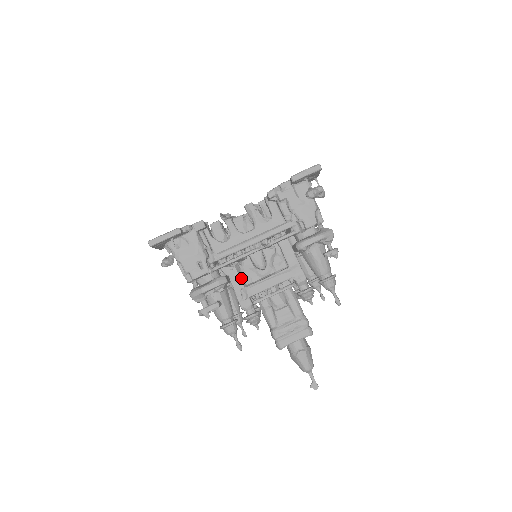
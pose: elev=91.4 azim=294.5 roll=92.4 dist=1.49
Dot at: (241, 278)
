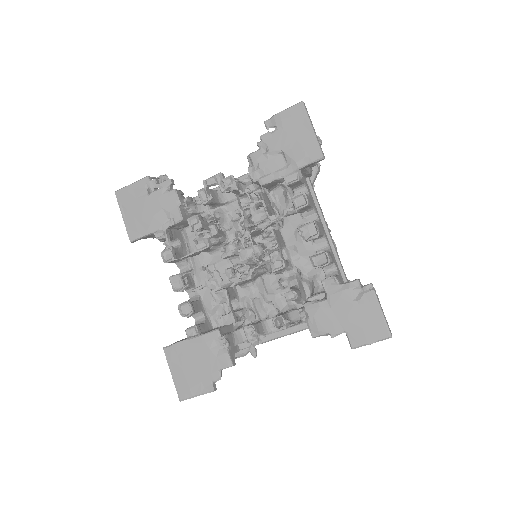
Dot at: occluded
